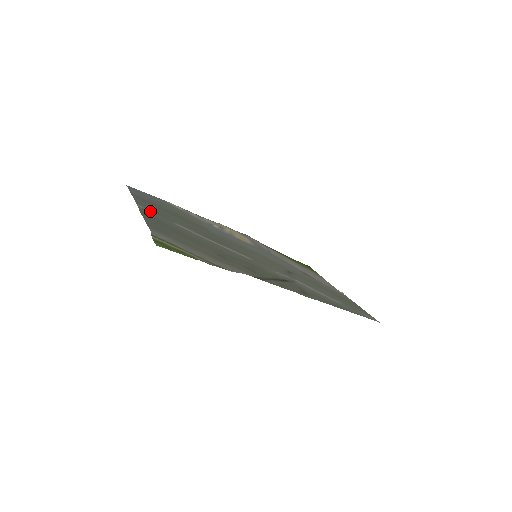
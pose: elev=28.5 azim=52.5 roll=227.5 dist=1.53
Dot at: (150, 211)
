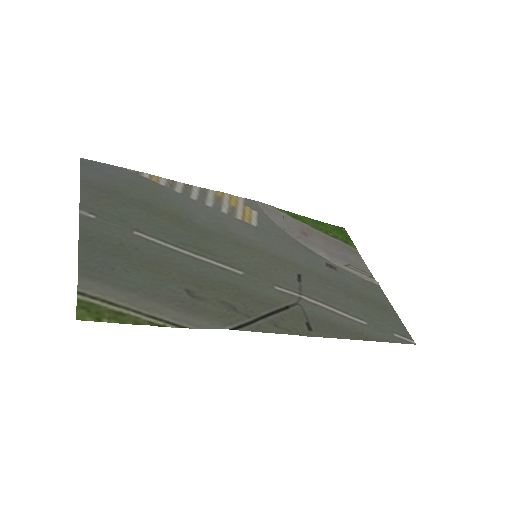
Dot at: (99, 219)
